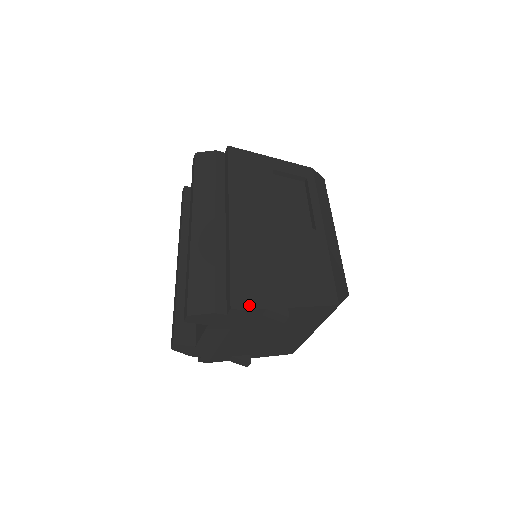
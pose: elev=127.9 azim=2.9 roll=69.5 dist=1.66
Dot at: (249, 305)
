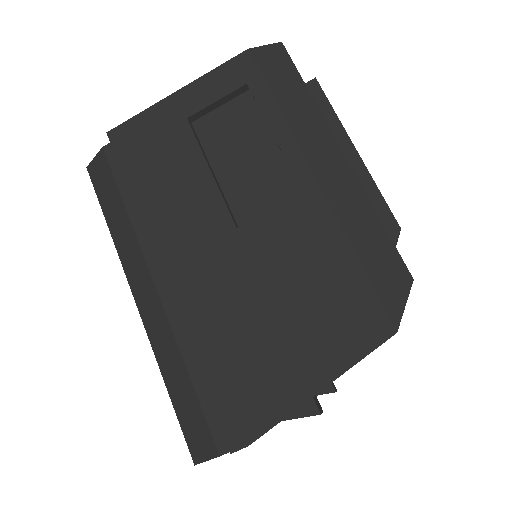
Dot at: (253, 431)
